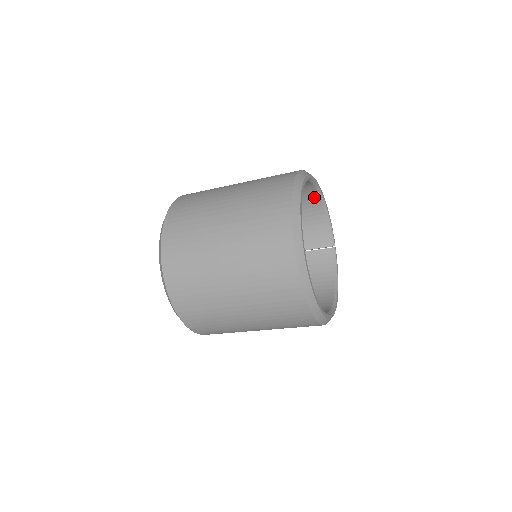
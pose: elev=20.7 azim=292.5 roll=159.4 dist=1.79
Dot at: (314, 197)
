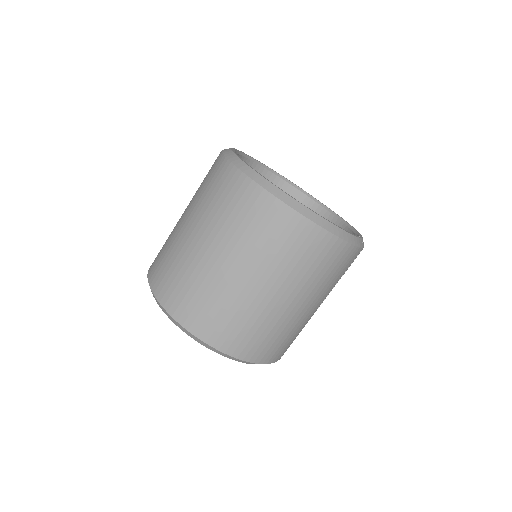
Dot at: occluded
